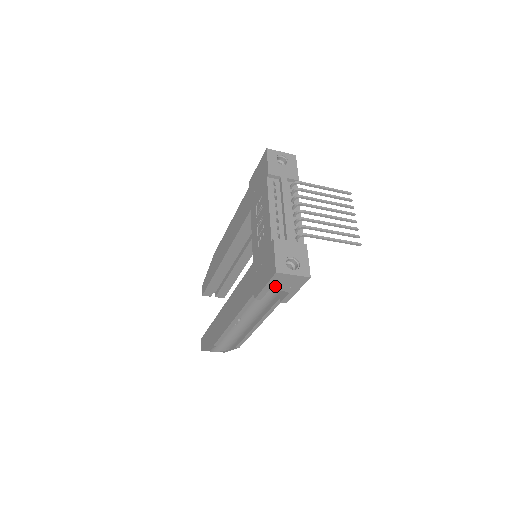
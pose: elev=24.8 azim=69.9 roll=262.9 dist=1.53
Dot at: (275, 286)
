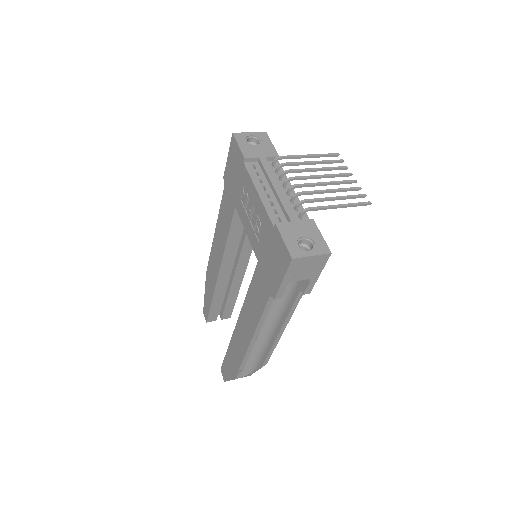
Dot at: (294, 276)
